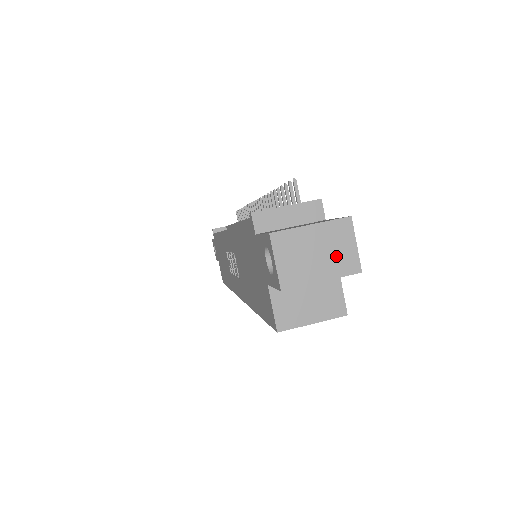
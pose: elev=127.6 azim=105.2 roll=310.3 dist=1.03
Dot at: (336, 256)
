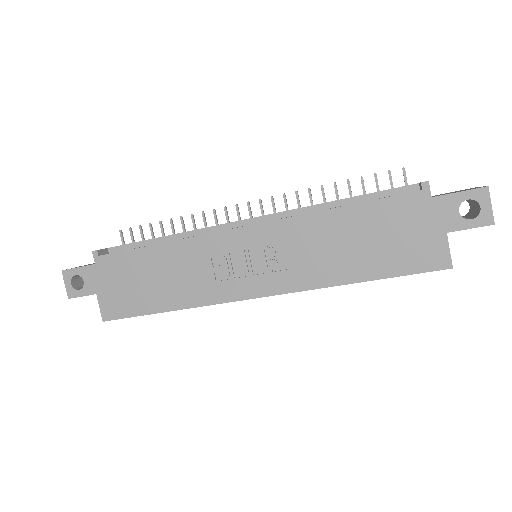
Dot at: occluded
